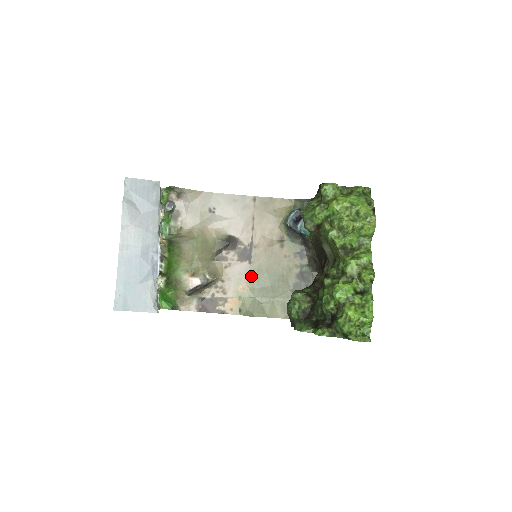
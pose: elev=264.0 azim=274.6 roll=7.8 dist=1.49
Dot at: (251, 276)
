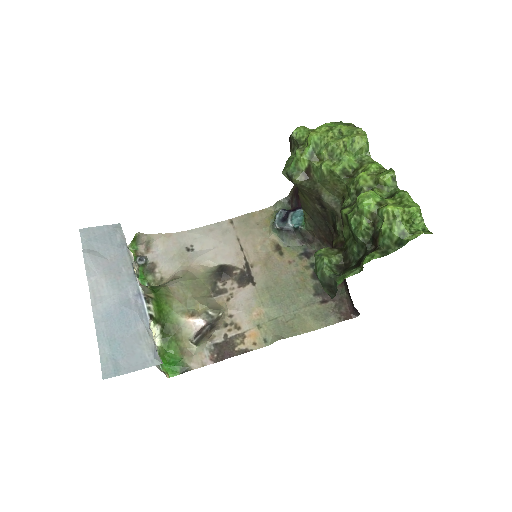
Dot at: (261, 297)
